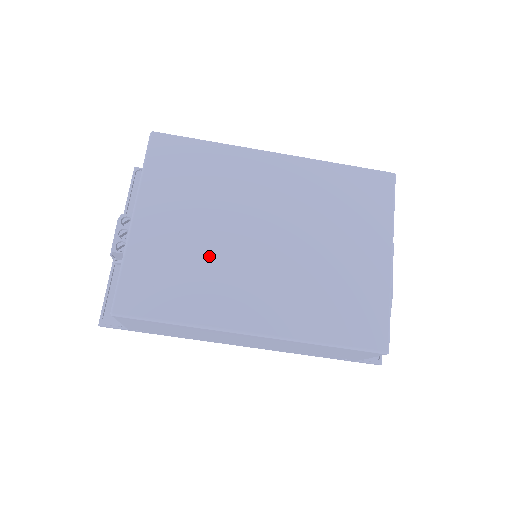
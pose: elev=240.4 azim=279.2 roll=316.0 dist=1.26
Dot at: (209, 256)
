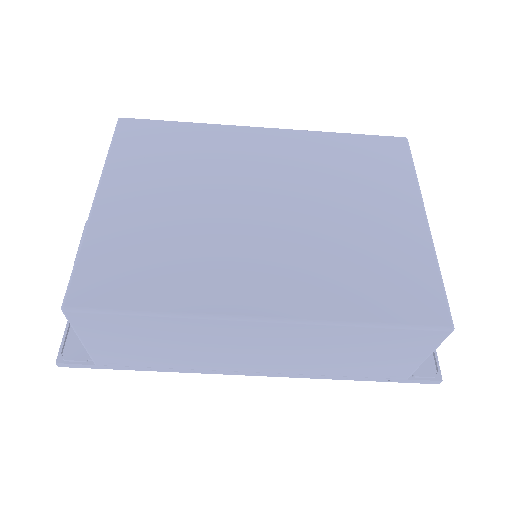
Dot at: (194, 232)
